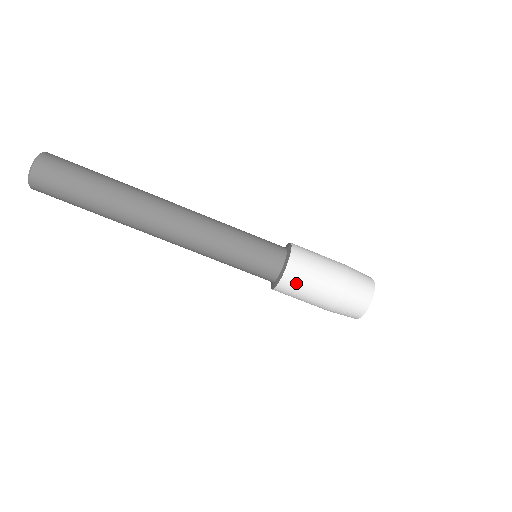
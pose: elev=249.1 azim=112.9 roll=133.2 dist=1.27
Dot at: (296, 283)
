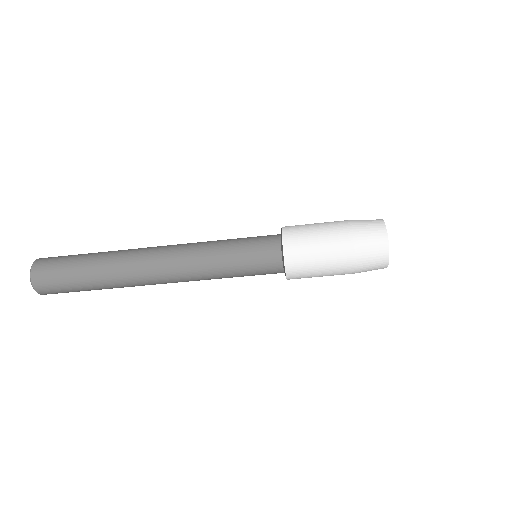
Dot at: (300, 255)
